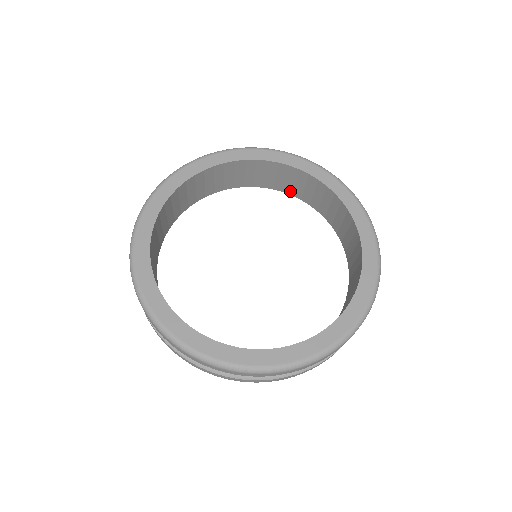
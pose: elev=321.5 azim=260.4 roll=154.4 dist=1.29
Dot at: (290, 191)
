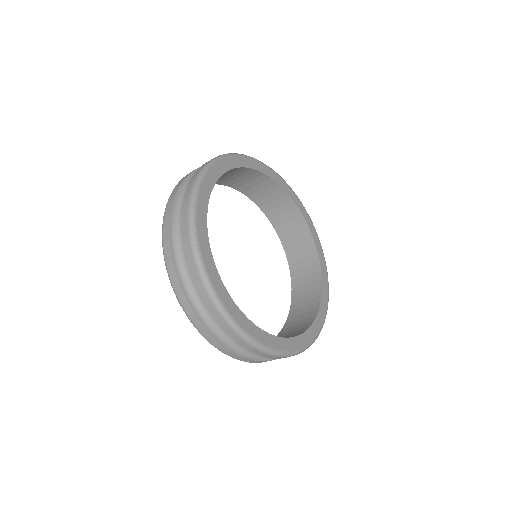
Dot at: (237, 187)
